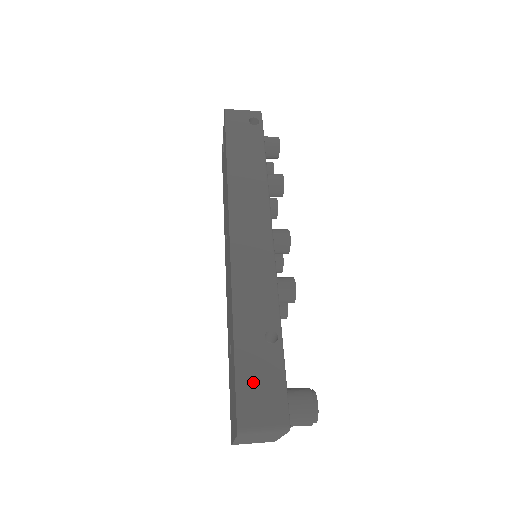
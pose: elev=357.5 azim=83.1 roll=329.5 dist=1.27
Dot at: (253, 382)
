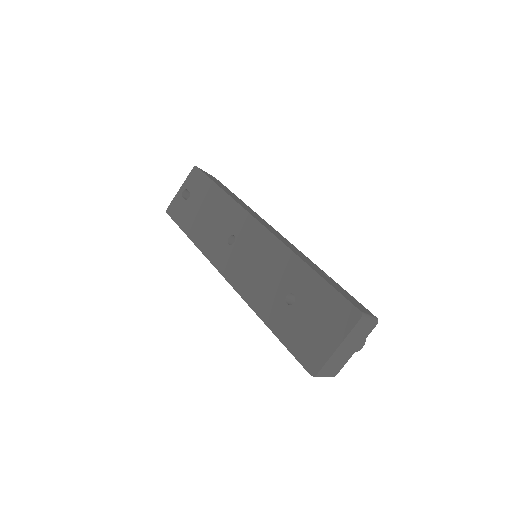
Dot at: (343, 292)
